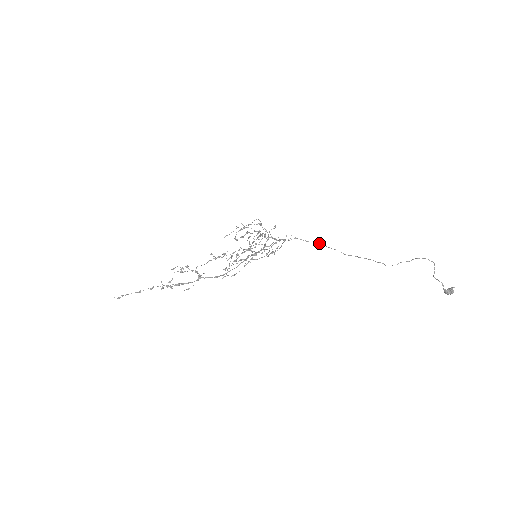
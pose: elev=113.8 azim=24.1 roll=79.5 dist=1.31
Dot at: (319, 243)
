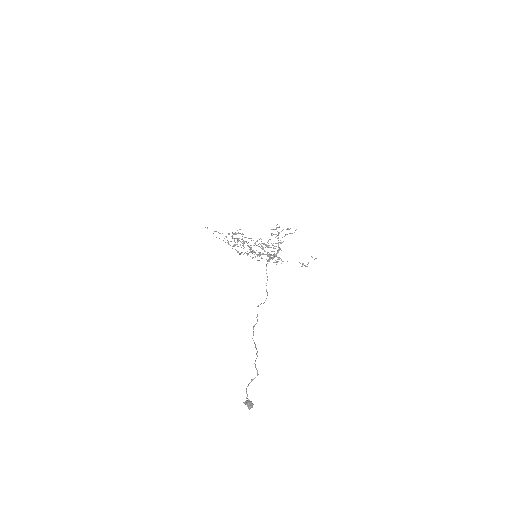
Dot at: (267, 279)
